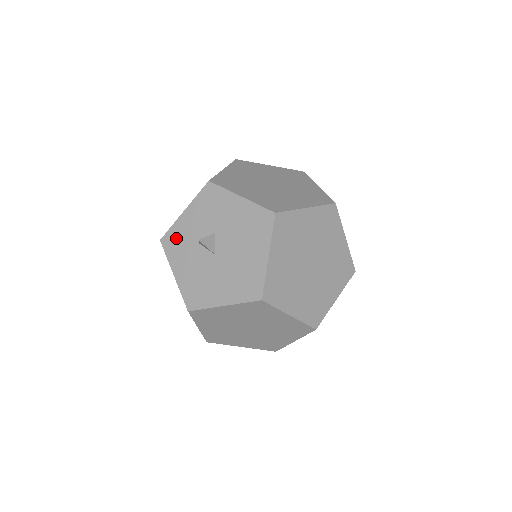
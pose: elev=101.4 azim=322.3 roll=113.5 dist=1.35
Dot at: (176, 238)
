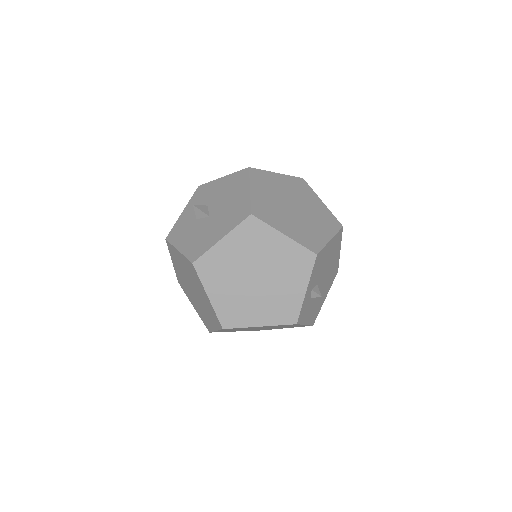
Dot at: (178, 229)
